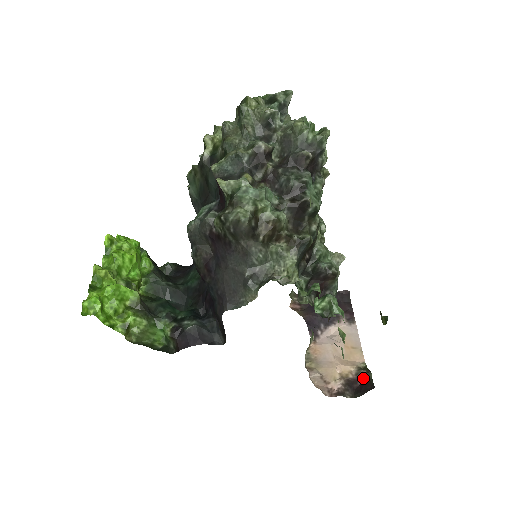
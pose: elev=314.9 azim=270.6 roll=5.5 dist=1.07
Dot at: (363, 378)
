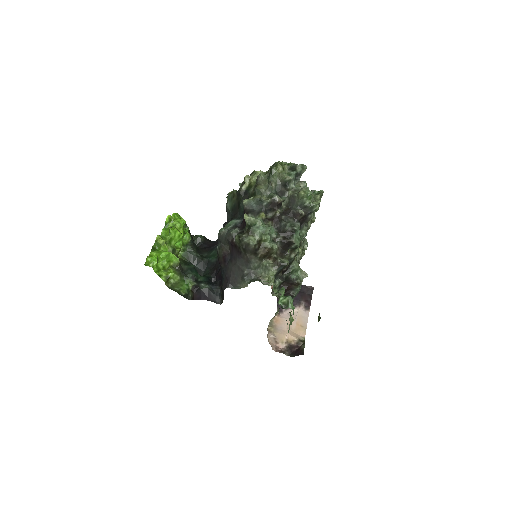
Dot at: occluded
